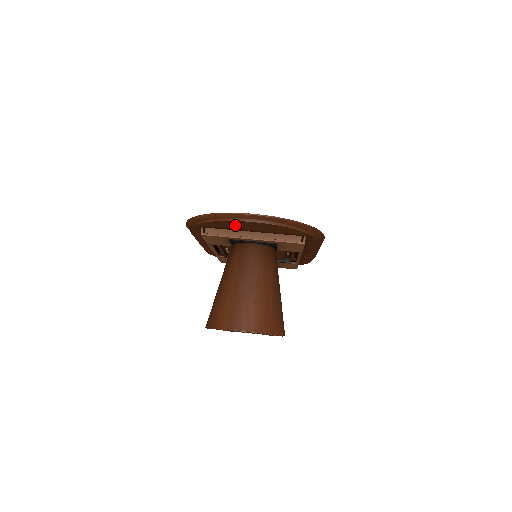
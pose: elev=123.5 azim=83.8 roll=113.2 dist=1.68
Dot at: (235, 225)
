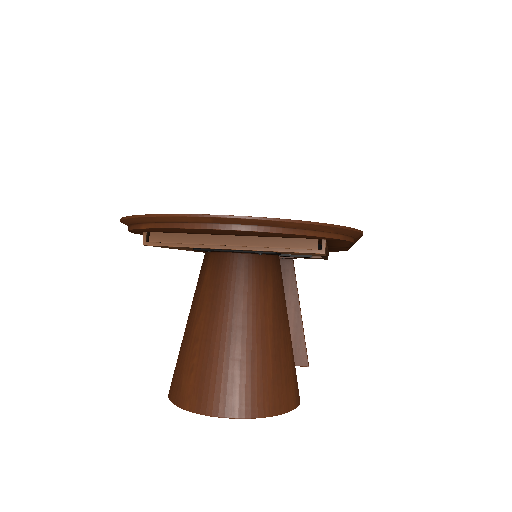
Dot at: occluded
